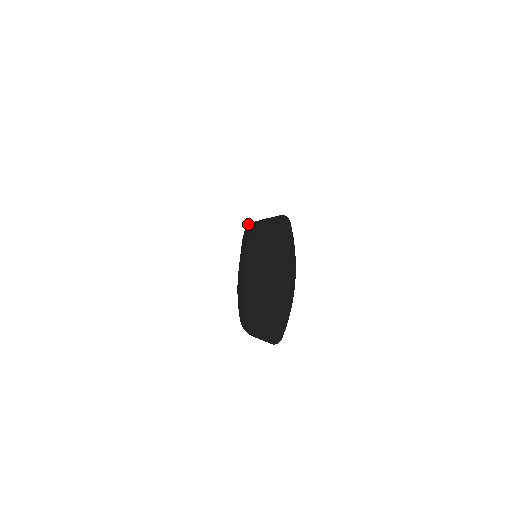
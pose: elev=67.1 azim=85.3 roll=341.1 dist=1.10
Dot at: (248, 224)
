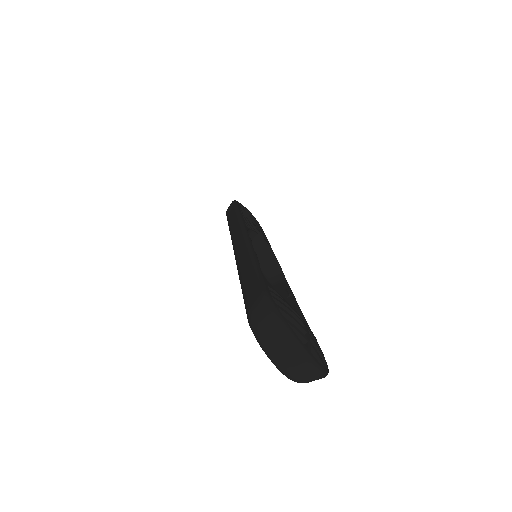
Dot at: occluded
